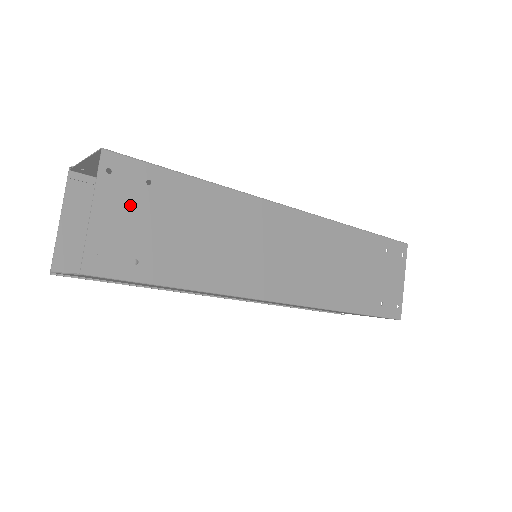
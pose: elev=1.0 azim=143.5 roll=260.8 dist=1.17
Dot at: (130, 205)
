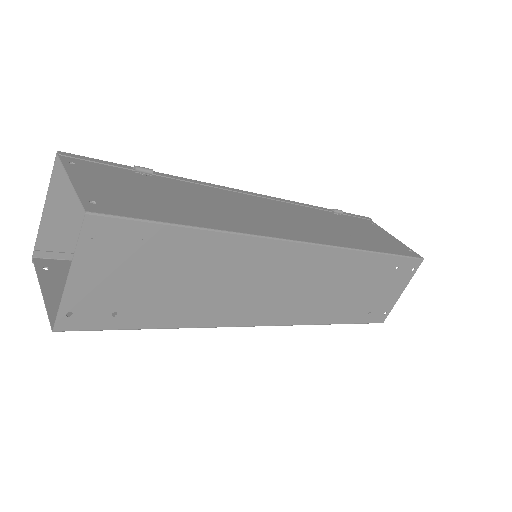
Dot at: (114, 265)
